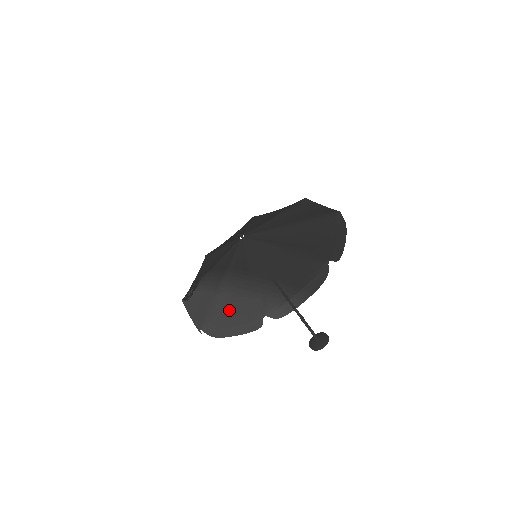
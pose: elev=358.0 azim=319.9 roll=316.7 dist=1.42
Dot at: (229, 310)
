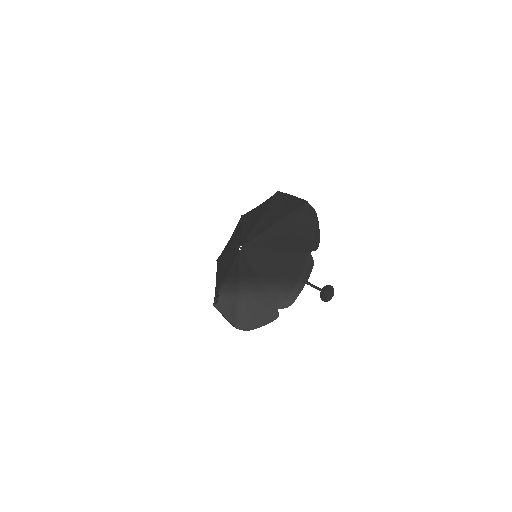
Dot at: (251, 309)
